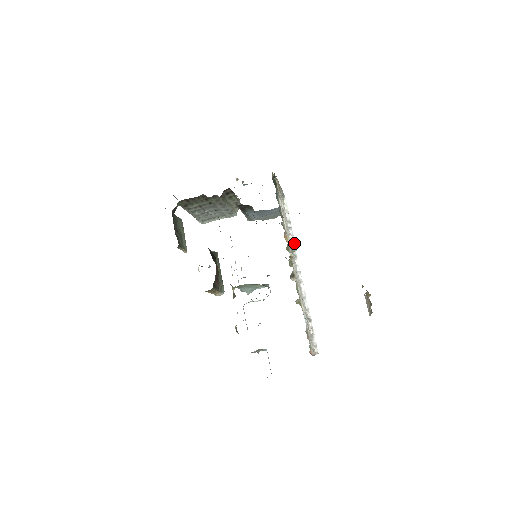
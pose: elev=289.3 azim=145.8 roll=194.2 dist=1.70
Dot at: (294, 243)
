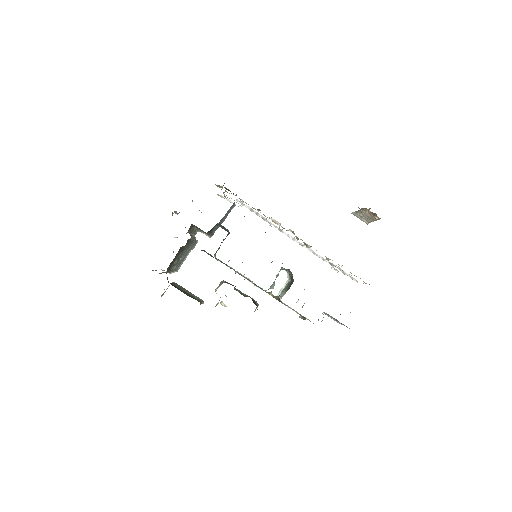
Dot at: occluded
